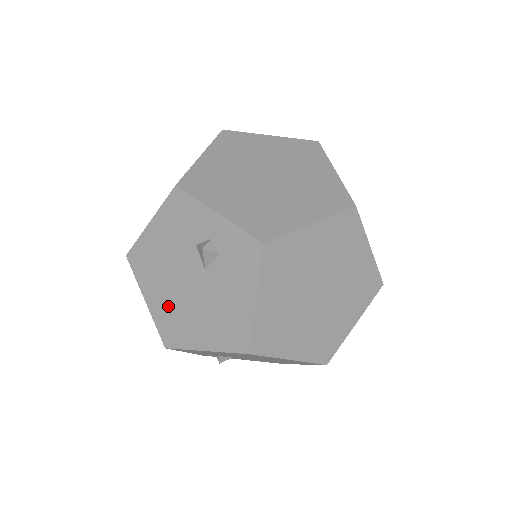
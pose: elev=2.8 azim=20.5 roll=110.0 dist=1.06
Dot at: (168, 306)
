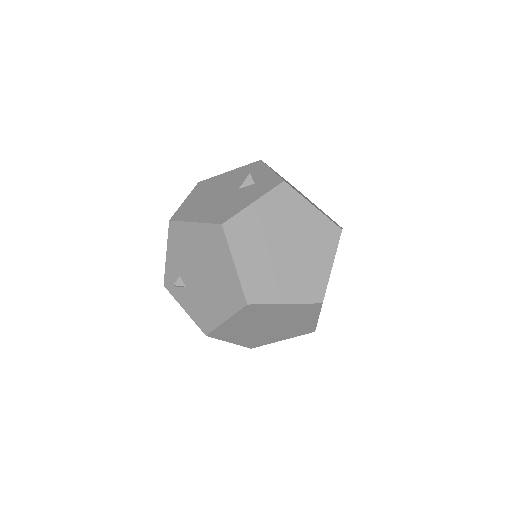
Dot at: (197, 202)
